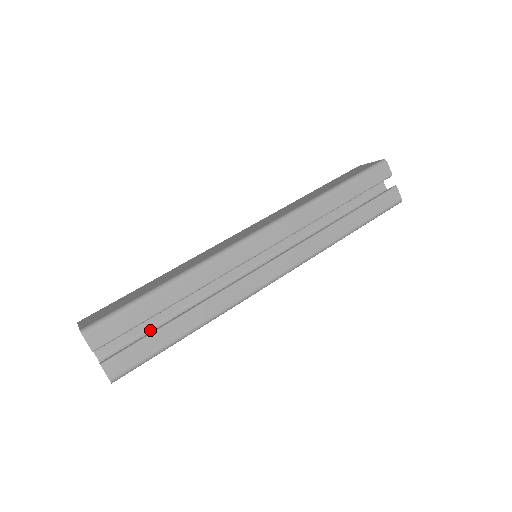
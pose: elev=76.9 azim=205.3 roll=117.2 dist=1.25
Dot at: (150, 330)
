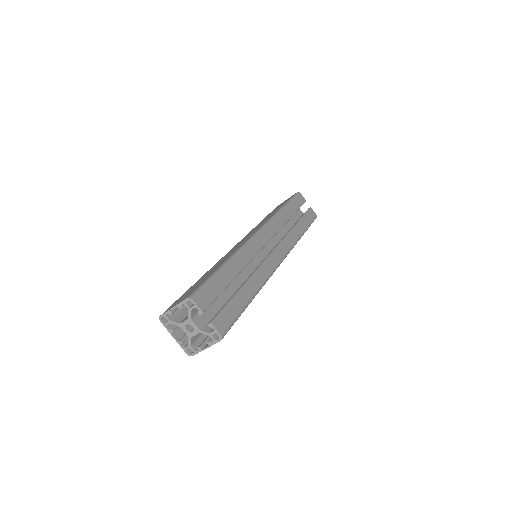
Dot at: (222, 305)
